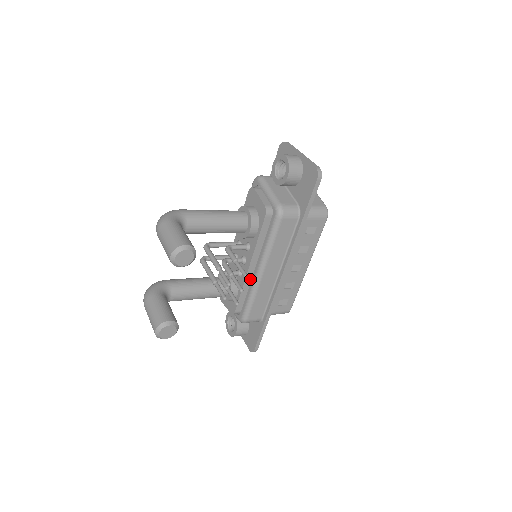
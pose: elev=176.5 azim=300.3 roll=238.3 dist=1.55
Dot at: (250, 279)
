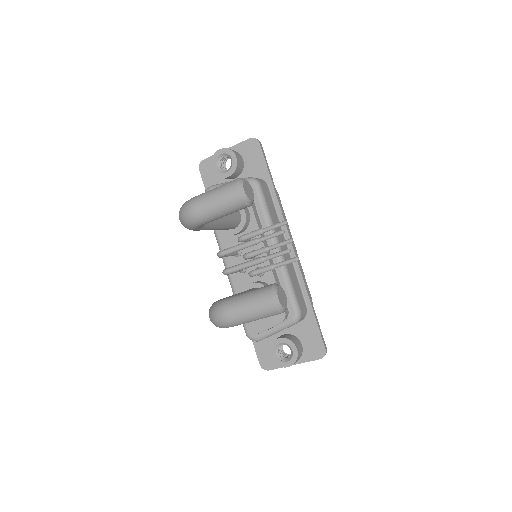
Dot at: occluded
